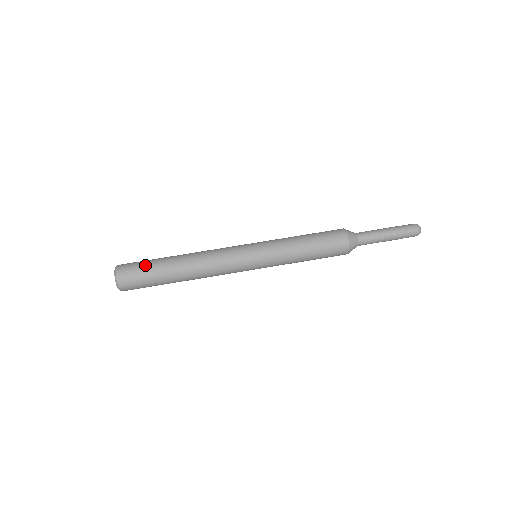
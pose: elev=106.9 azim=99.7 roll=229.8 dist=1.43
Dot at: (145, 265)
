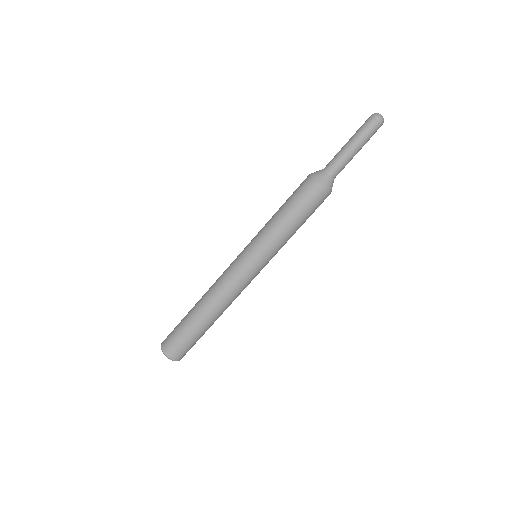
Dot at: (192, 342)
